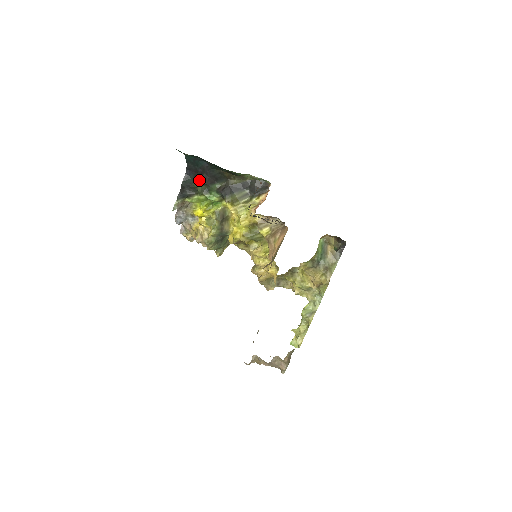
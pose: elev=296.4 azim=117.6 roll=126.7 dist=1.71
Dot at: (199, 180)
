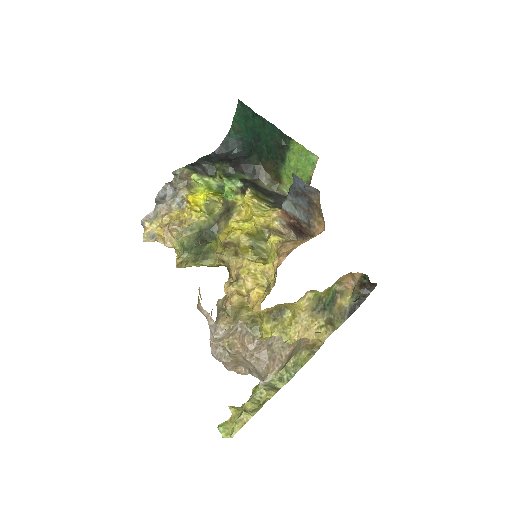
Dot at: (227, 161)
